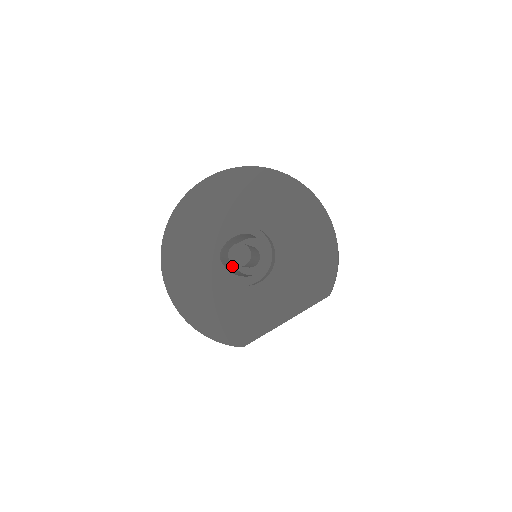
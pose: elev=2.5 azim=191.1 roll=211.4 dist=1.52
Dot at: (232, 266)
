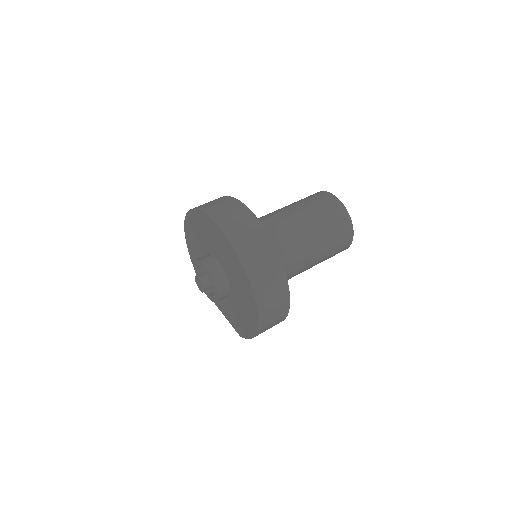
Dot at: occluded
